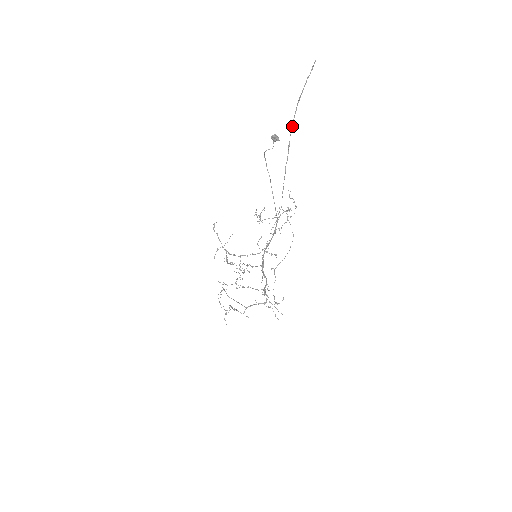
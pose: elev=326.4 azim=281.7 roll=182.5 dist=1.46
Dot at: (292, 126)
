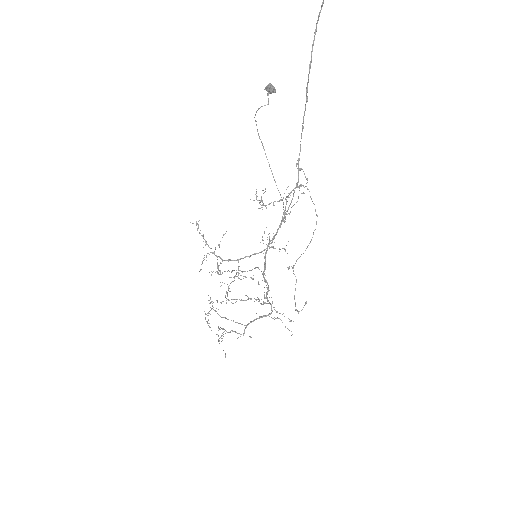
Dot at: (311, 59)
